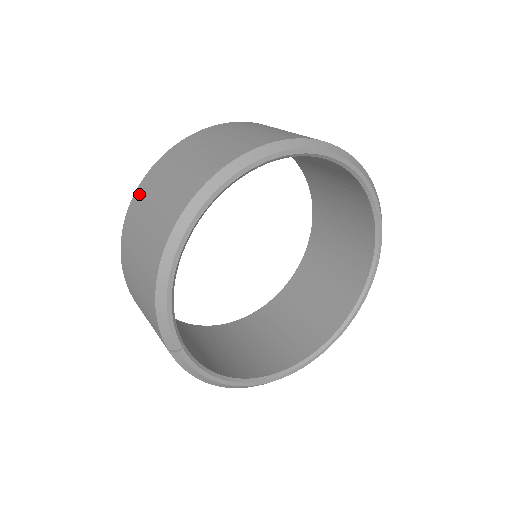
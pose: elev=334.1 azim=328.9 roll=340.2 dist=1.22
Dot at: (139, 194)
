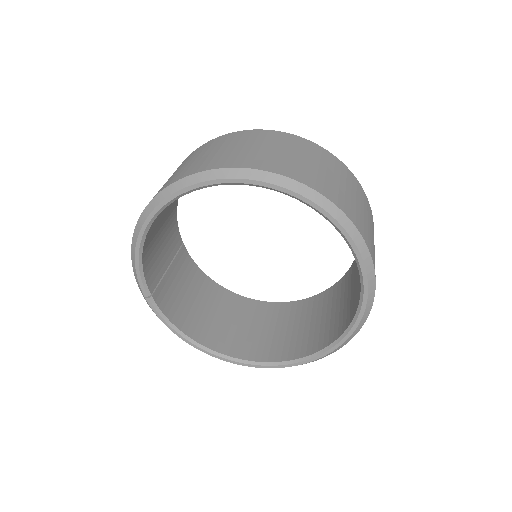
Dot at: occluded
